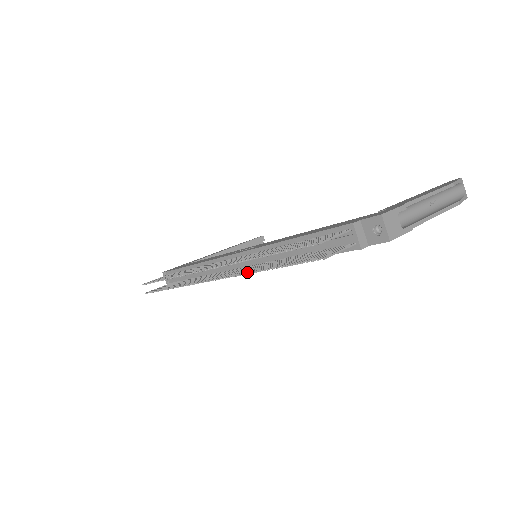
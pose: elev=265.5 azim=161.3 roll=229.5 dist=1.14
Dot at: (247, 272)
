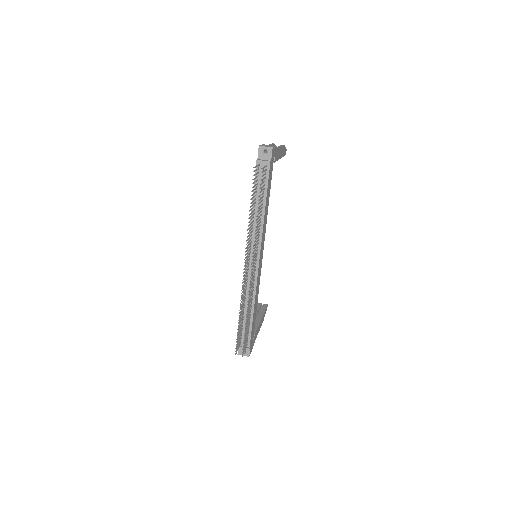
Dot at: (255, 234)
